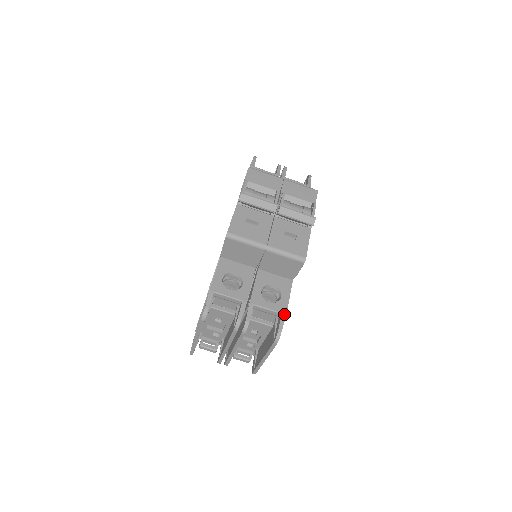
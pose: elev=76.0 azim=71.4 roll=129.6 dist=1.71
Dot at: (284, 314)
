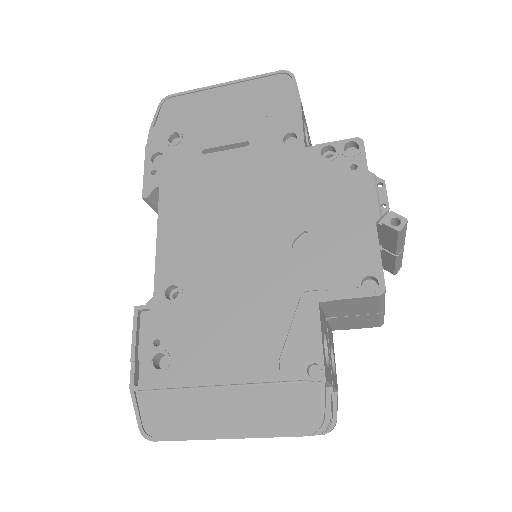
Dot at: occluded
